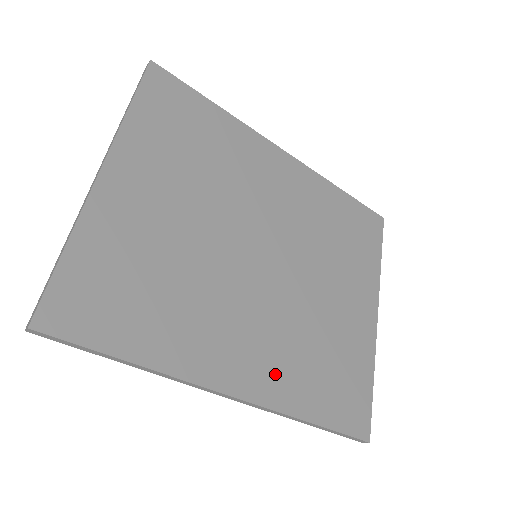
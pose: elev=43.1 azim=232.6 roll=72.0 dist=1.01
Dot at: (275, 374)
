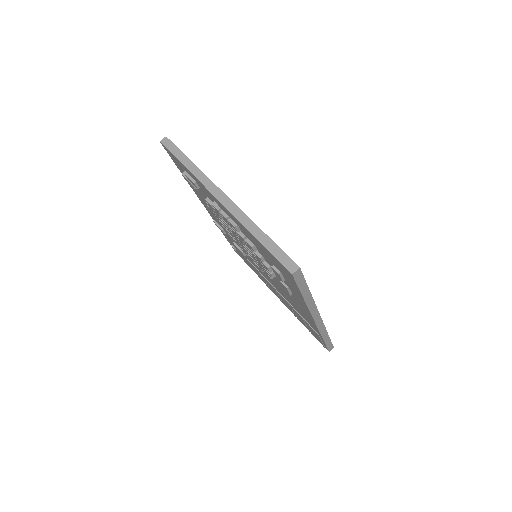
Dot at: occluded
